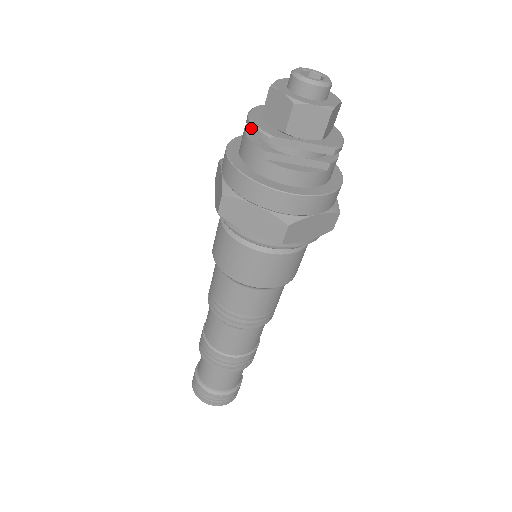
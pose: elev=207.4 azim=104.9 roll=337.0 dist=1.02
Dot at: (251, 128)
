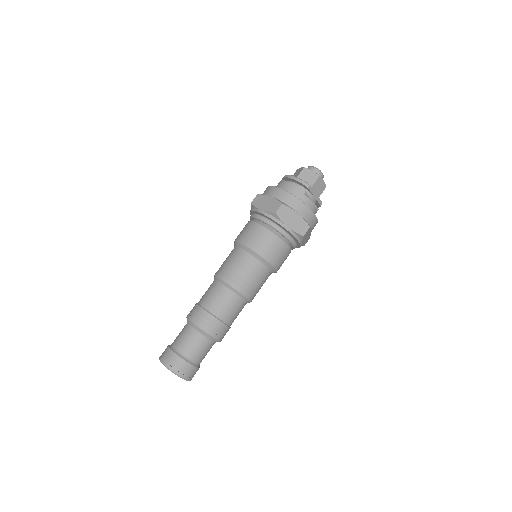
Dot at: (298, 180)
